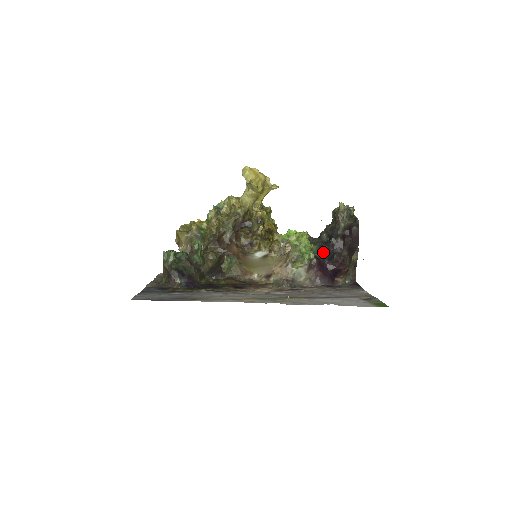
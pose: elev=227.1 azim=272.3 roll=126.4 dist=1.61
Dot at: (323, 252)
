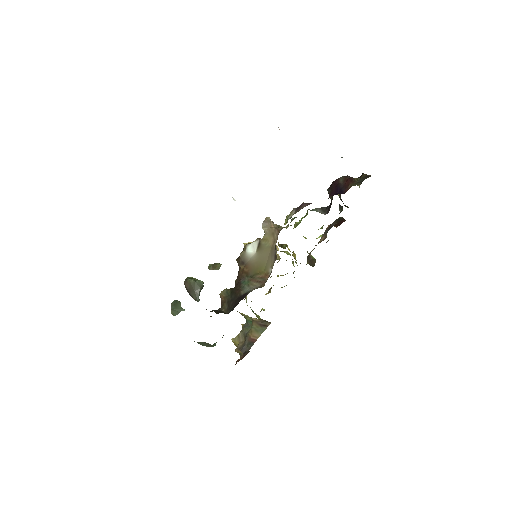
Dot at: (330, 207)
